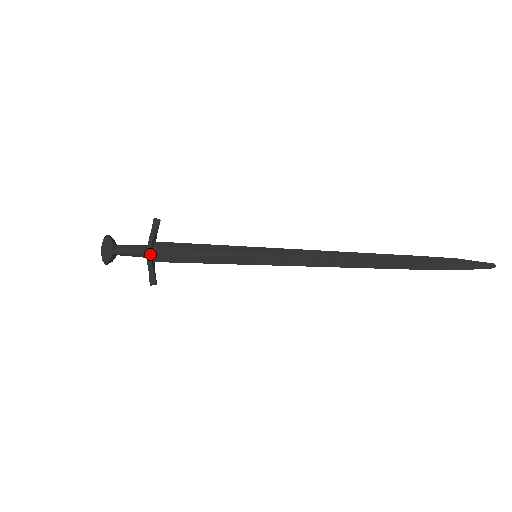
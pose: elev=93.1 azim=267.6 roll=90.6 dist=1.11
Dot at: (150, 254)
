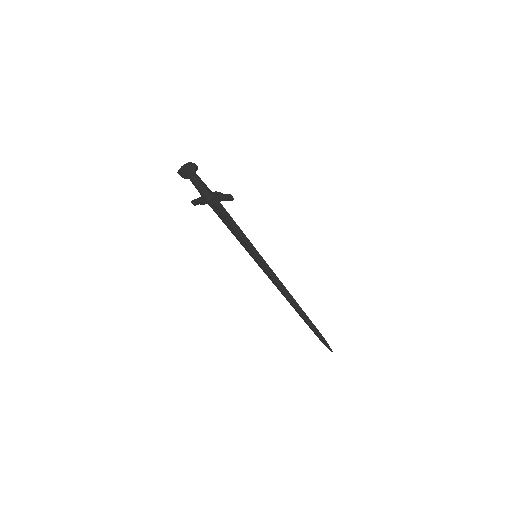
Dot at: occluded
